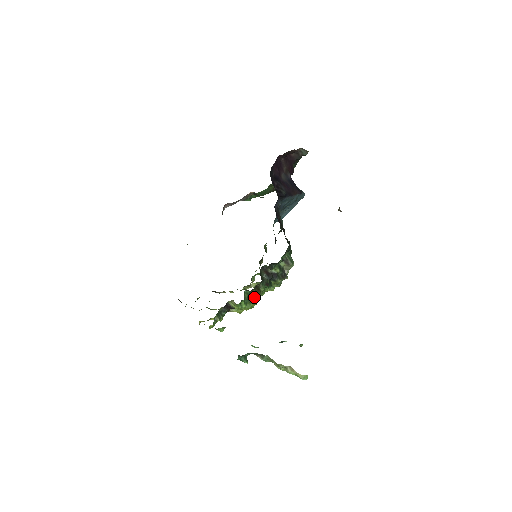
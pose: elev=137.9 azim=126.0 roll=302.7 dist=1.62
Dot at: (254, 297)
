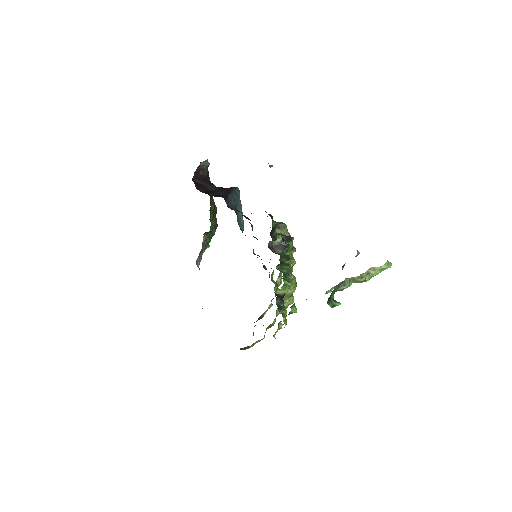
Dot at: (288, 273)
